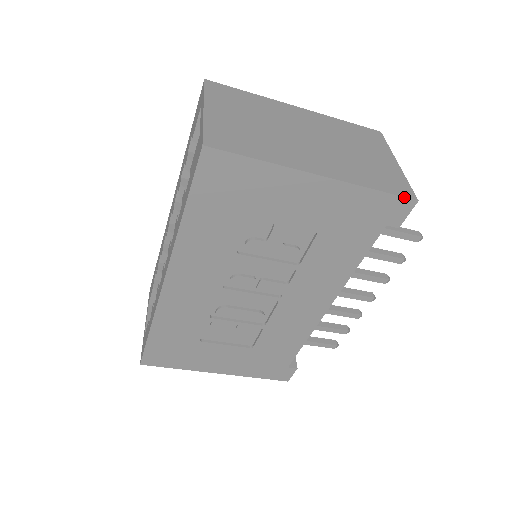
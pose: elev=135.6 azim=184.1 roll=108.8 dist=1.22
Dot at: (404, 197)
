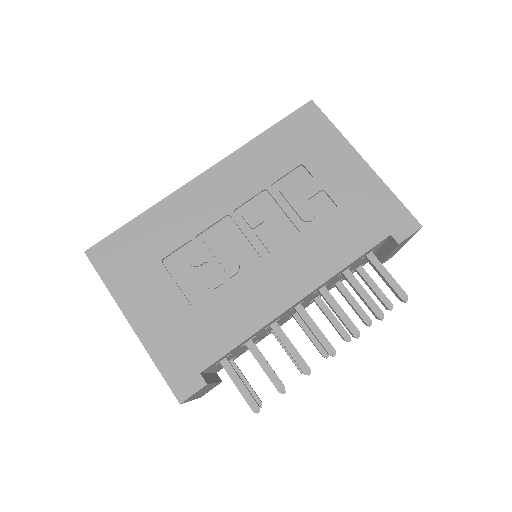
Dot at: (413, 216)
